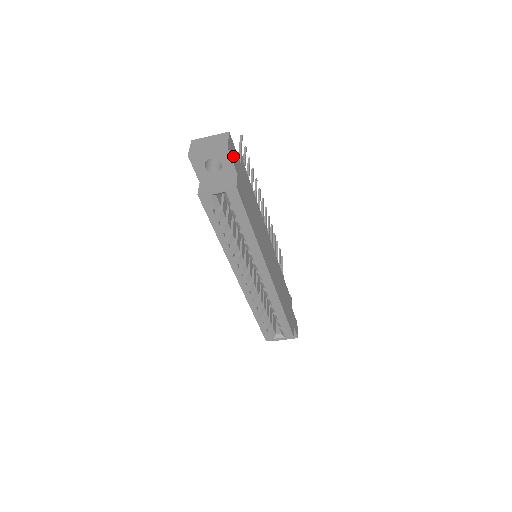
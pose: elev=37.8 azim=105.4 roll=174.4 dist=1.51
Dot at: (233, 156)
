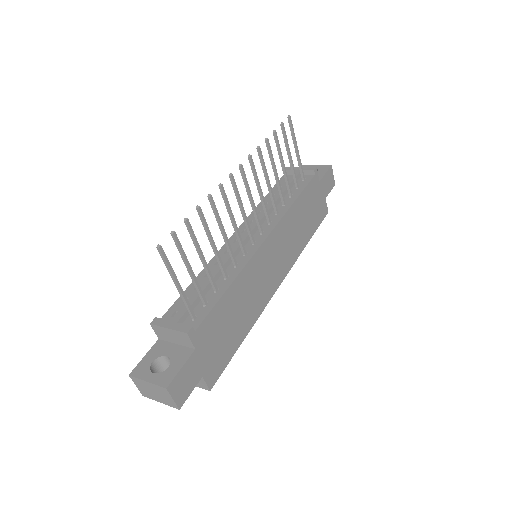
Dot at: (187, 385)
